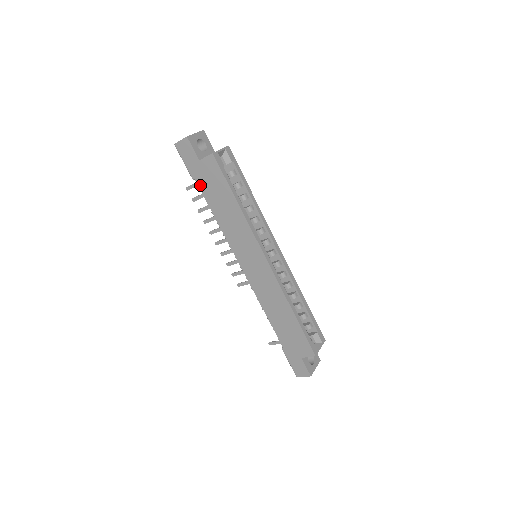
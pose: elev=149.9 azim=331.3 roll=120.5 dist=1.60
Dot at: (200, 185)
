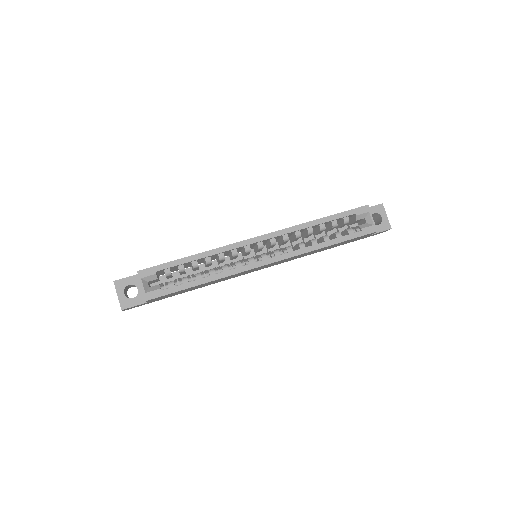
Dot at: occluded
